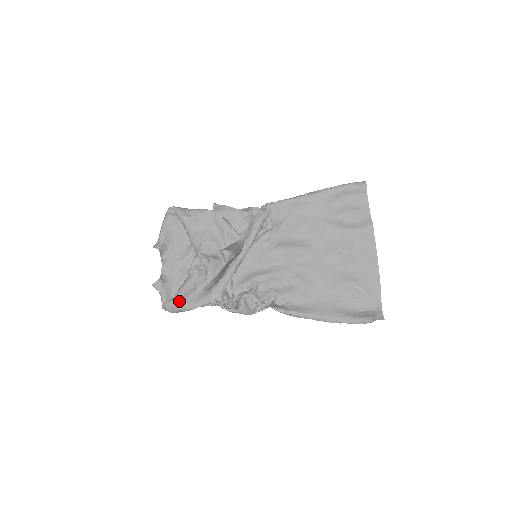
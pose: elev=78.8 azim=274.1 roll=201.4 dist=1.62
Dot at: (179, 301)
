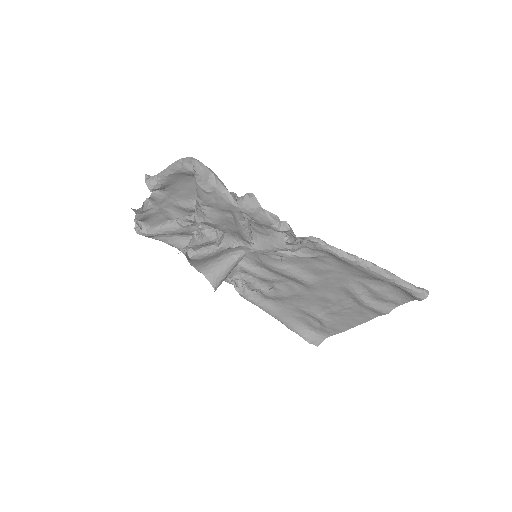
Dot at: (152, 236)
